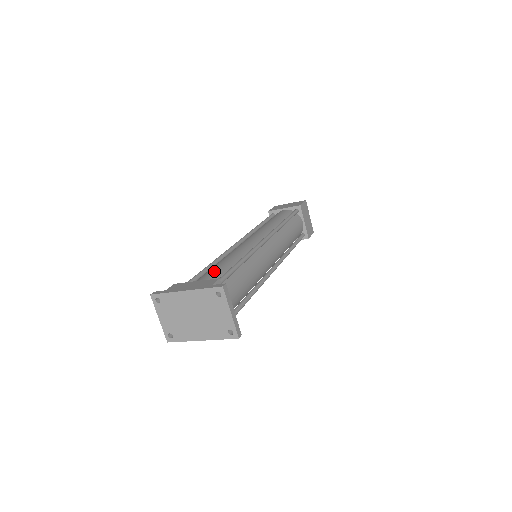
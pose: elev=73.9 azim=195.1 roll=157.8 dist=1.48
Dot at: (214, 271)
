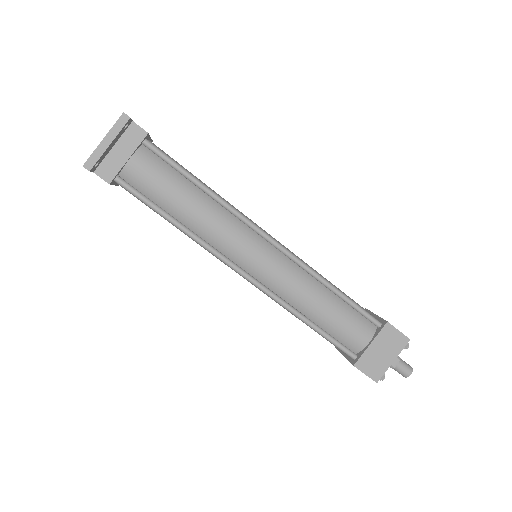
Dot at: occluded
